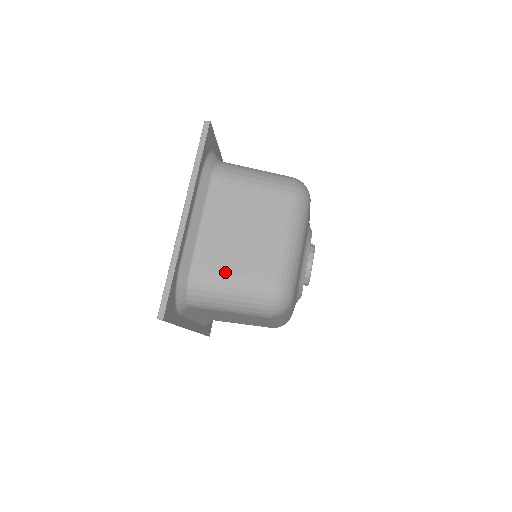
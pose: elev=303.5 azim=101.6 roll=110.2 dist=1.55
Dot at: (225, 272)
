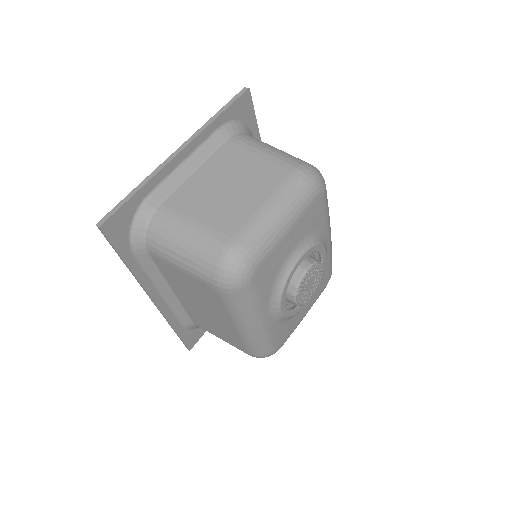
Dot at: (190, 216)
